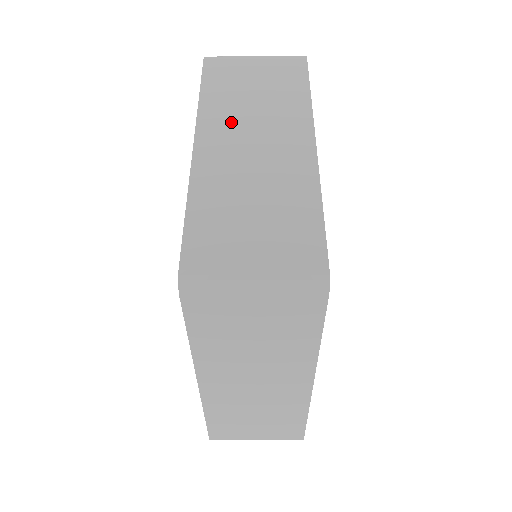
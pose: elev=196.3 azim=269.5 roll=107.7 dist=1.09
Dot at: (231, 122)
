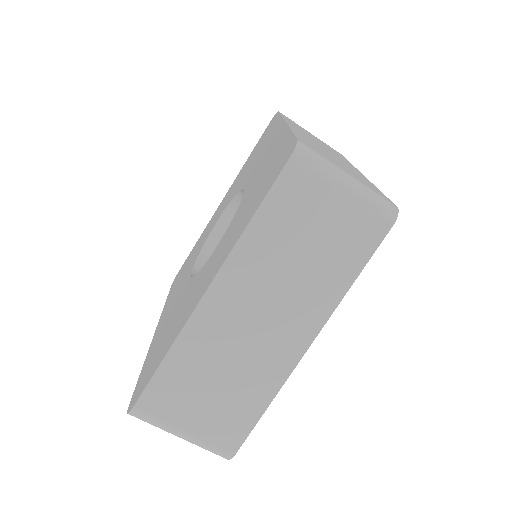
Dot at: occluded
